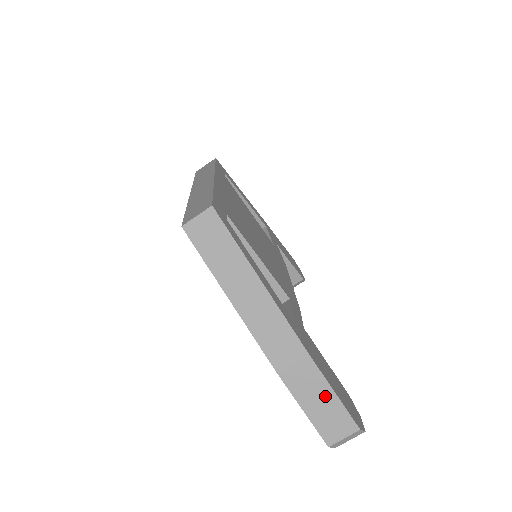
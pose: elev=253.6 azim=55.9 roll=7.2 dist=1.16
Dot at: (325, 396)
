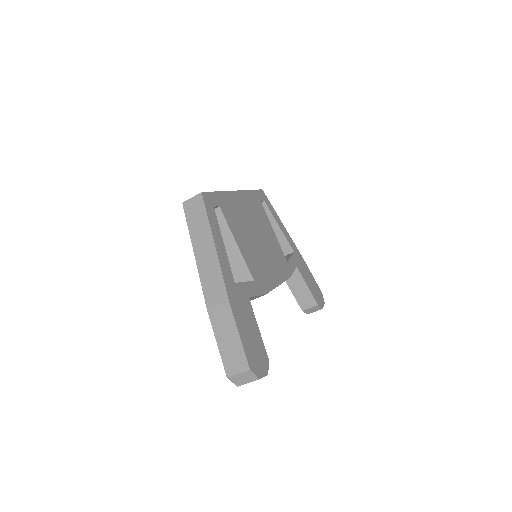
Dot at: (233, 336)
